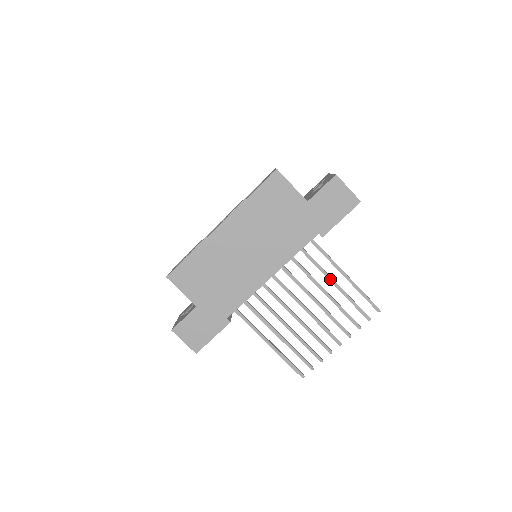
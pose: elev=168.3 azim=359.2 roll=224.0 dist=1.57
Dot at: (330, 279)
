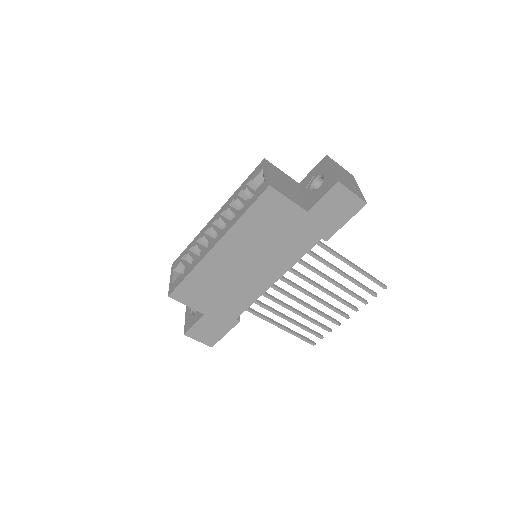
Dot at: (336, 270)
